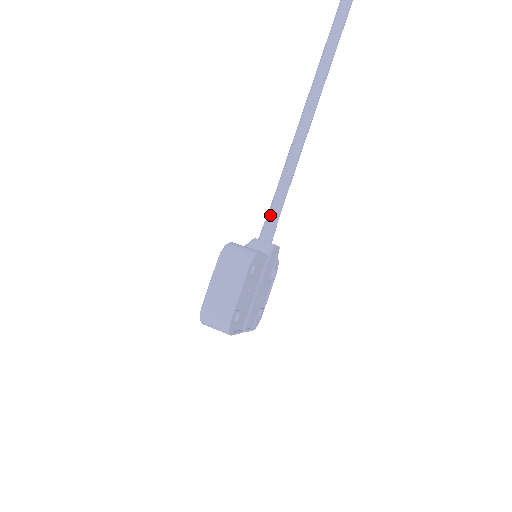
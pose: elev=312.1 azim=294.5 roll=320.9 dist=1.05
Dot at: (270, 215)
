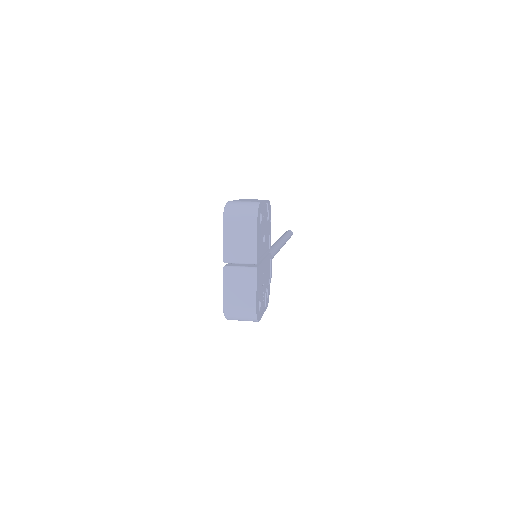
Dot at: occluded
